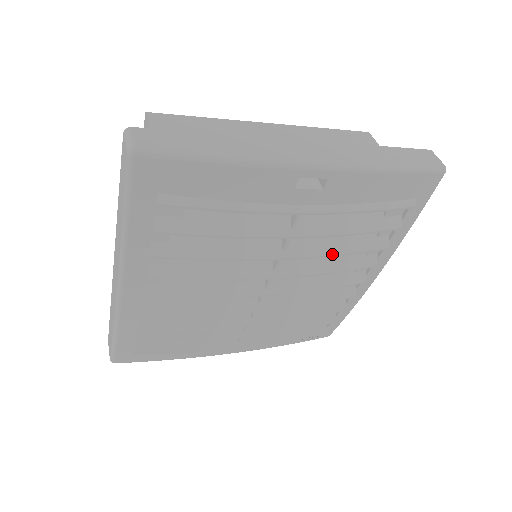
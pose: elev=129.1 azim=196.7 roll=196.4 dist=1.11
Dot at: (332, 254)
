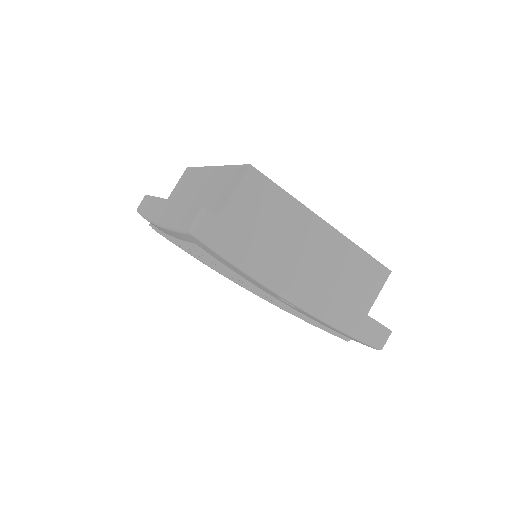
Dot at: occluded
